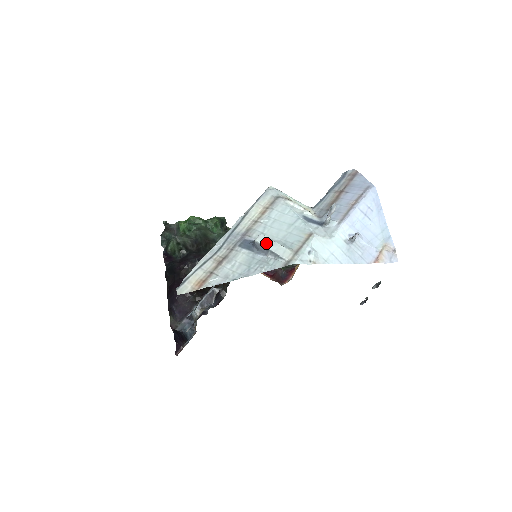
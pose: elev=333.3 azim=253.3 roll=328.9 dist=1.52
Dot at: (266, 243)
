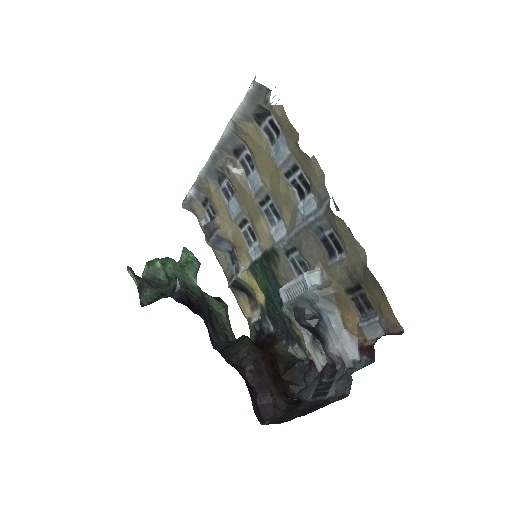
Dot at: occluded
